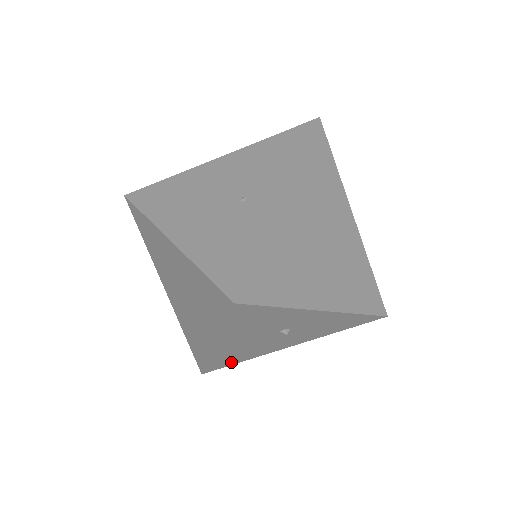
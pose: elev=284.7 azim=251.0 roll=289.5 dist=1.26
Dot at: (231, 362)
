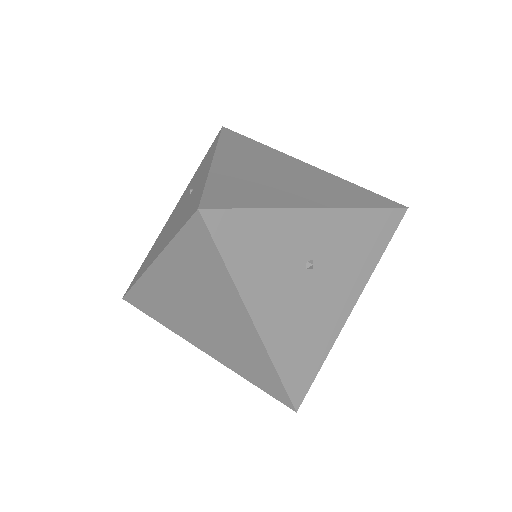
Dot at: (309, 368)
